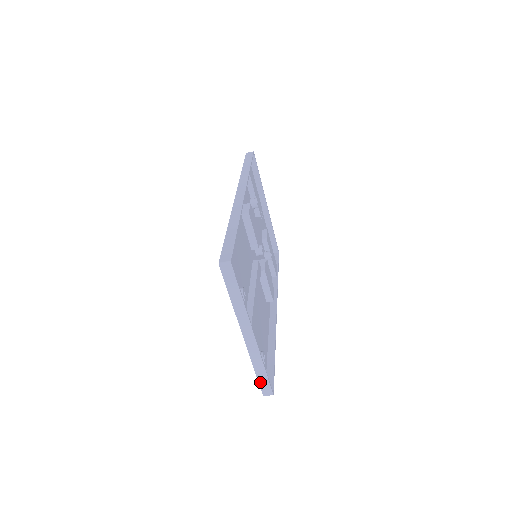
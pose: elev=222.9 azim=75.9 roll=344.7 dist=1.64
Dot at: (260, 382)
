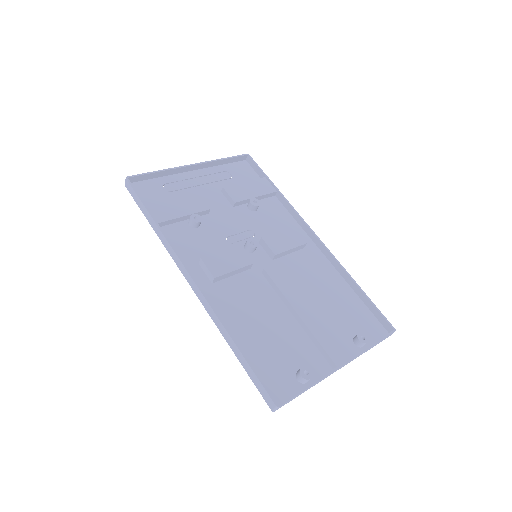
Dot at: occluded
